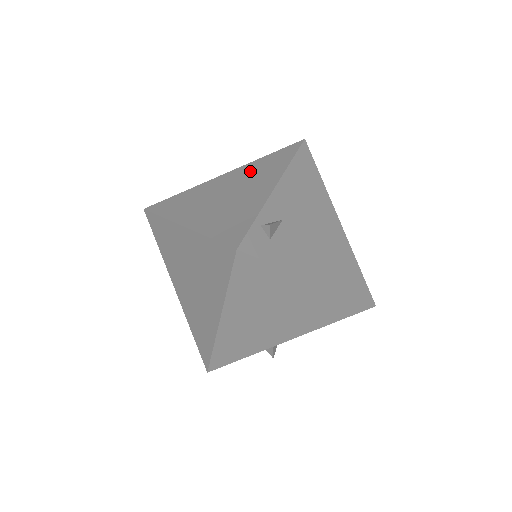
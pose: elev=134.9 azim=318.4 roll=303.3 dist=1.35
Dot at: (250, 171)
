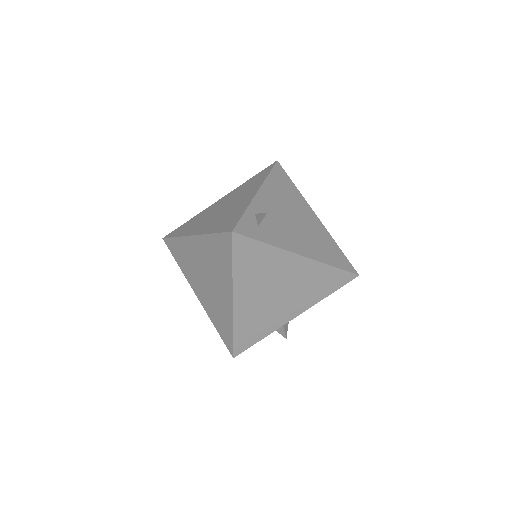
Dot at: (239, 191)
